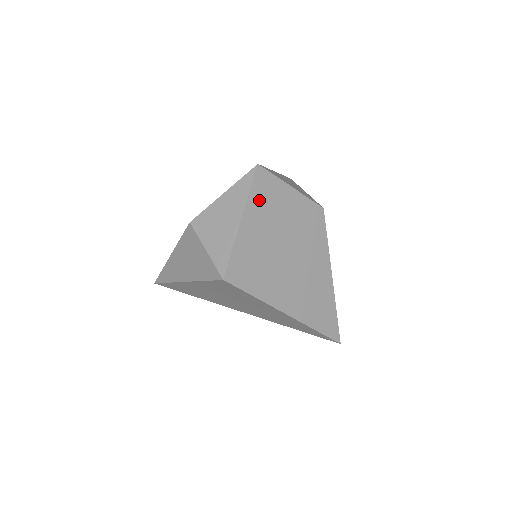
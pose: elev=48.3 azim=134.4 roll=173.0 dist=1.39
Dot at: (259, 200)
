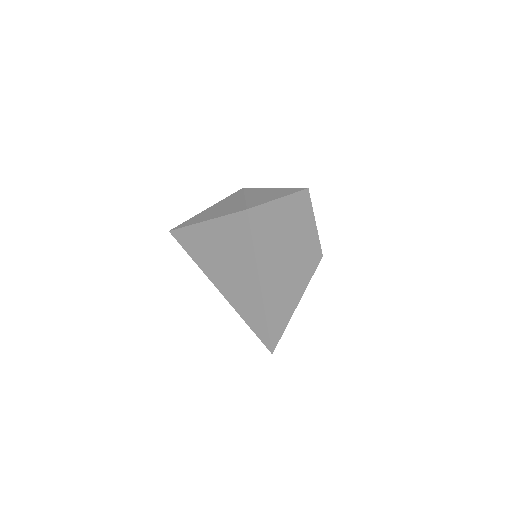
Dot at: (296, 203)
